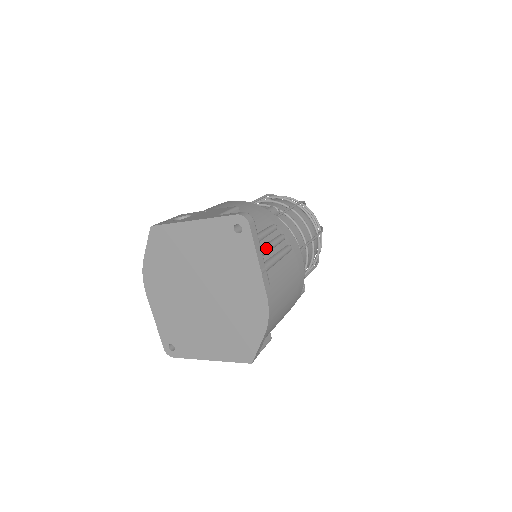
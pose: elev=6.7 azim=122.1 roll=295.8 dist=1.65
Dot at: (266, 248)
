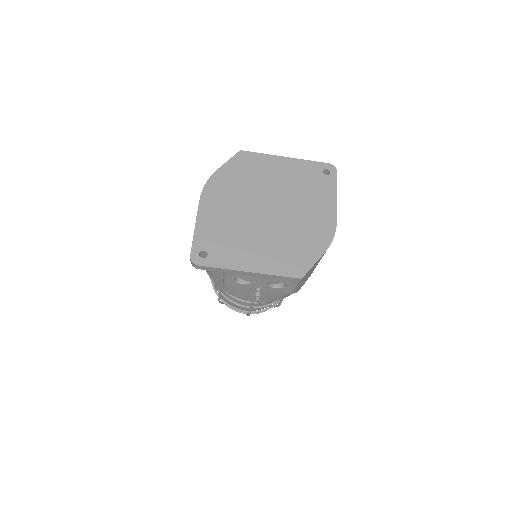
Dot at: occluded
